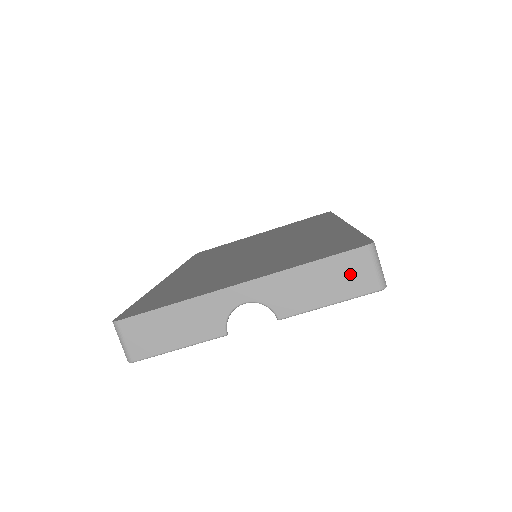
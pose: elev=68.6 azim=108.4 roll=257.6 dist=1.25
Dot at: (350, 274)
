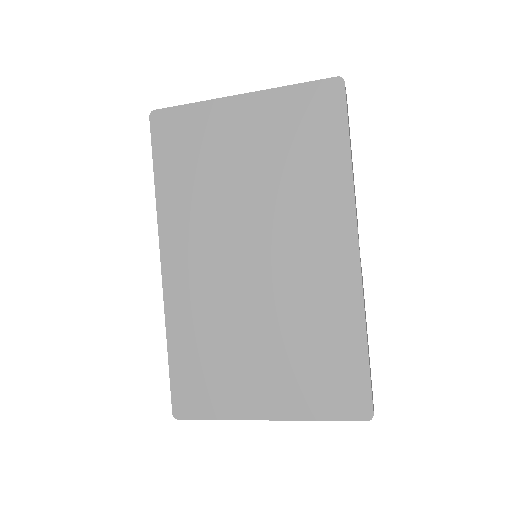
Dot at: occluded
